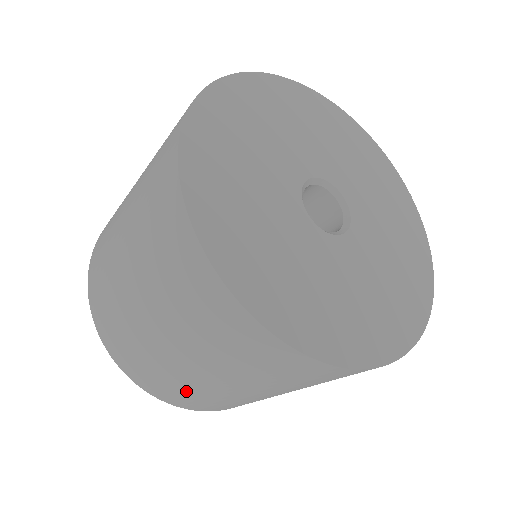
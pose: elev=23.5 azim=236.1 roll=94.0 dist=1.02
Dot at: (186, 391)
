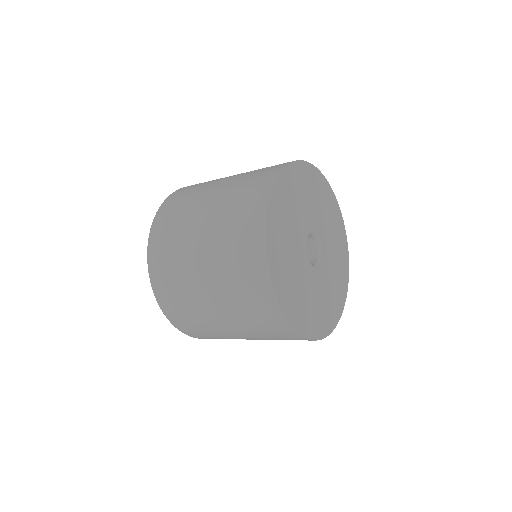
Dot at: (211, 334)
